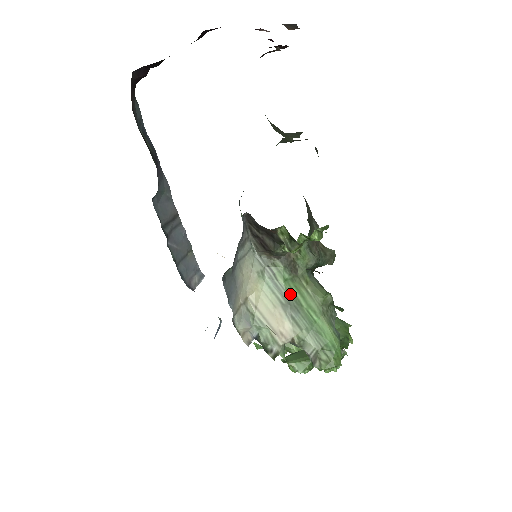
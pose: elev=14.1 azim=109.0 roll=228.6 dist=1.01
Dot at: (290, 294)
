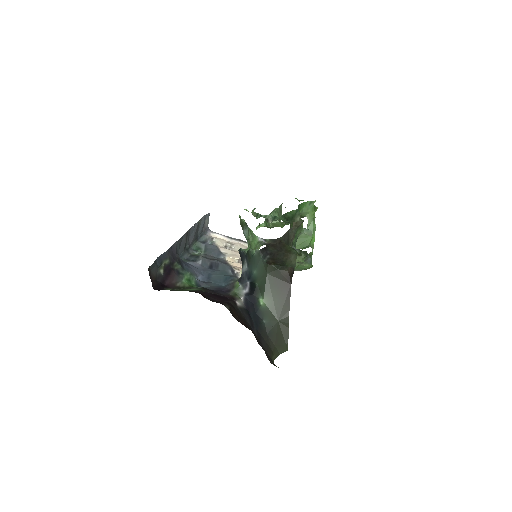
Dot at: occluded
